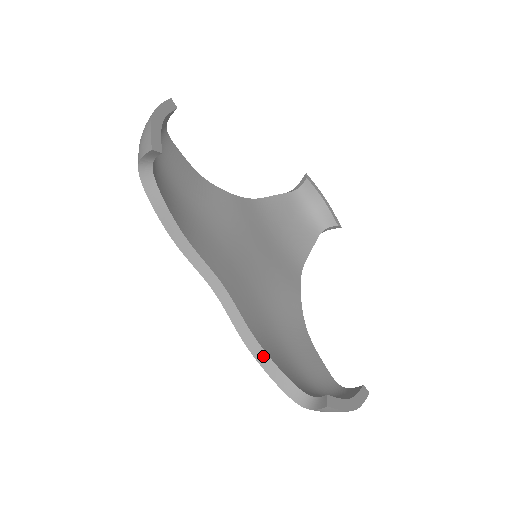
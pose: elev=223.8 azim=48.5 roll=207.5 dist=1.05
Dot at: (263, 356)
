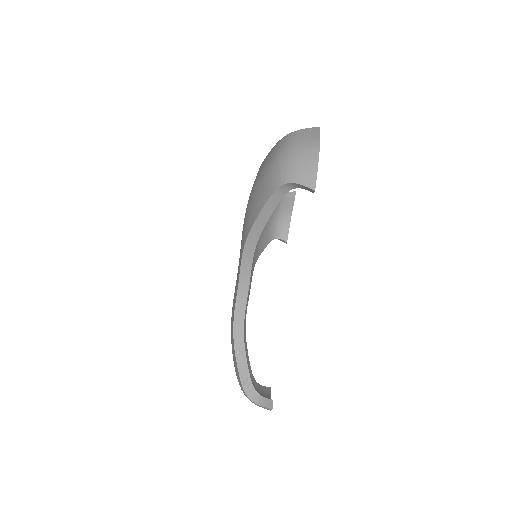
Dot at: occluded
